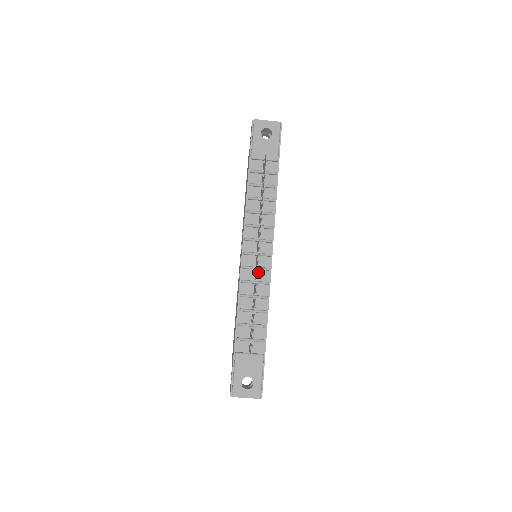
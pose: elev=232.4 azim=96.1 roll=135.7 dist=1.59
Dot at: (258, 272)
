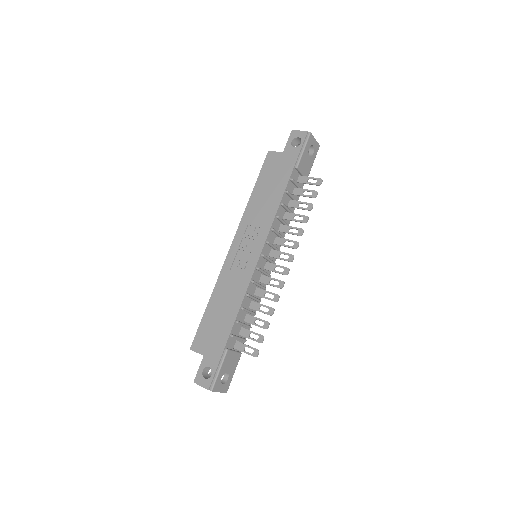
Dot at: occluded
